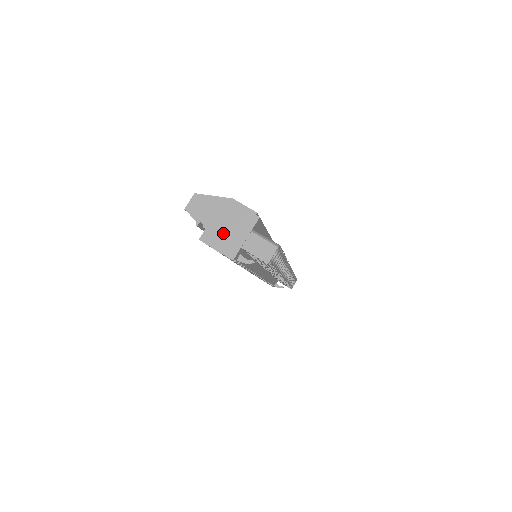
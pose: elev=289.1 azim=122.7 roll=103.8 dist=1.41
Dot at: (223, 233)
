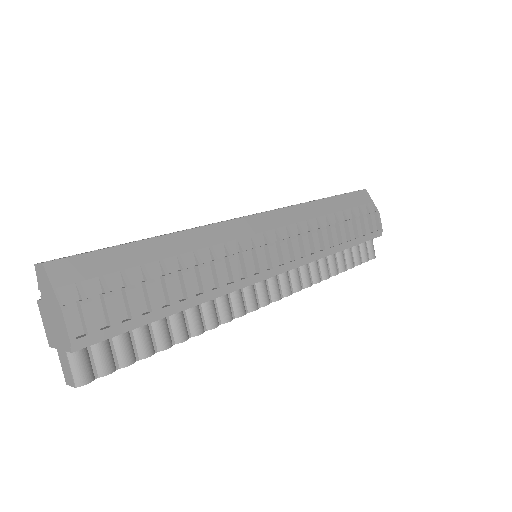
Dot at: (49, 322)
